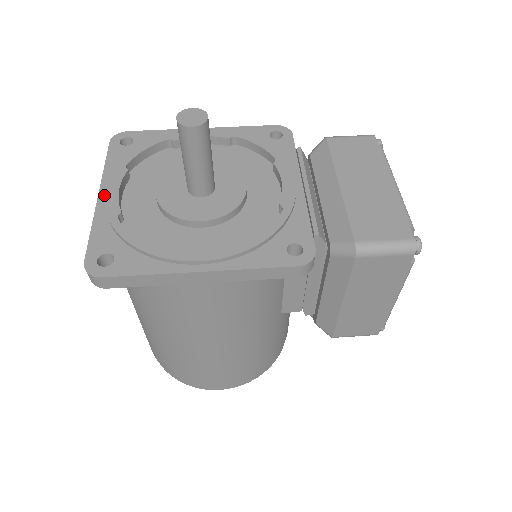
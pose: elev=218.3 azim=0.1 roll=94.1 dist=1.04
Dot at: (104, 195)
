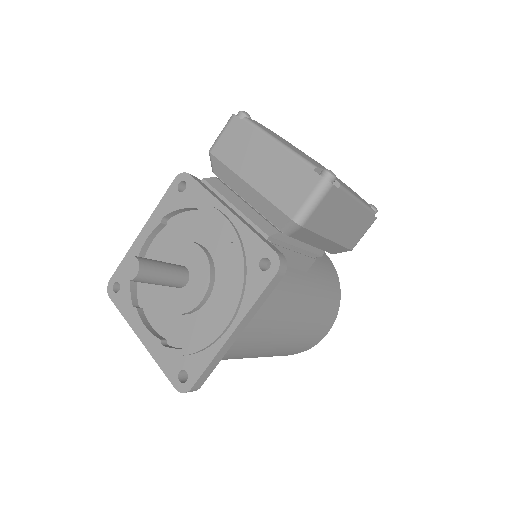
Dot at: (142, 338)
